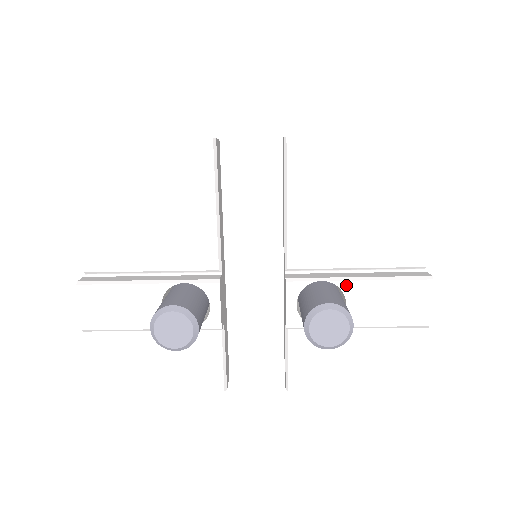
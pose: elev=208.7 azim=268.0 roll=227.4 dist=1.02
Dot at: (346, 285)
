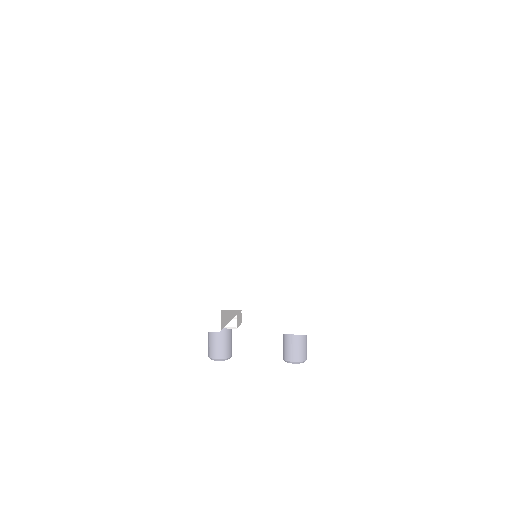
Dot at: occluded
